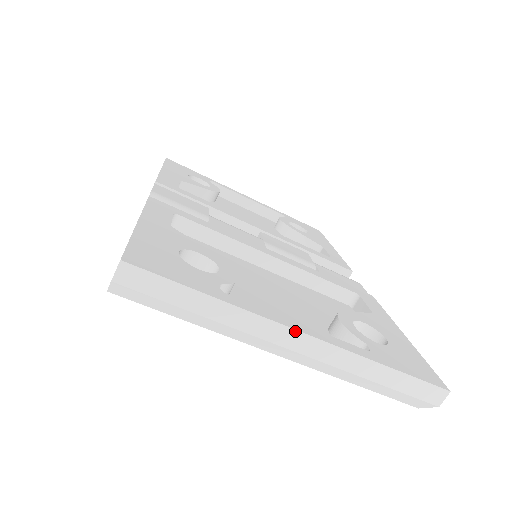
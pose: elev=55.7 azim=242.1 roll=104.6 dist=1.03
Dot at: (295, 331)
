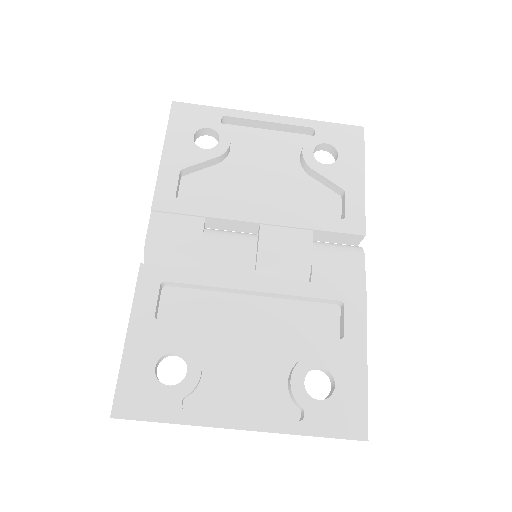
Dot at: occluded
